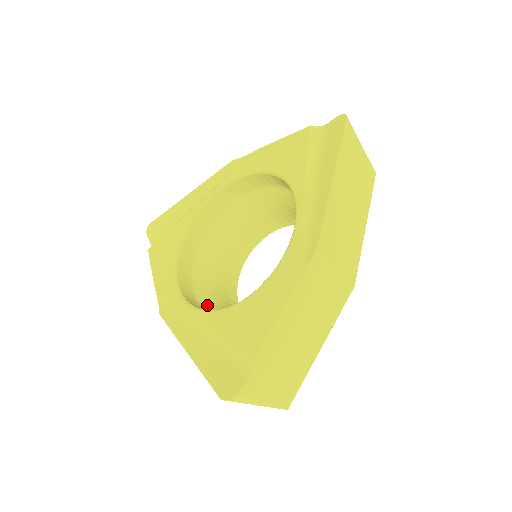
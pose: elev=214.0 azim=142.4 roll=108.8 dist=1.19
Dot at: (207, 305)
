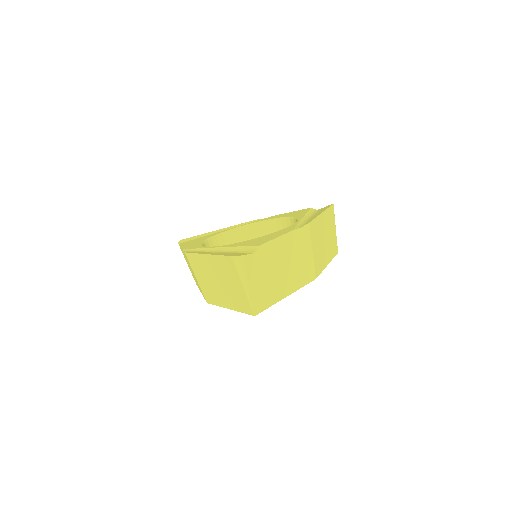
Dot at: occluded
